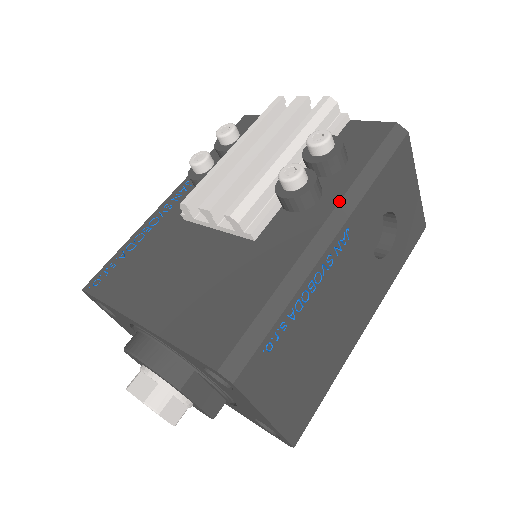
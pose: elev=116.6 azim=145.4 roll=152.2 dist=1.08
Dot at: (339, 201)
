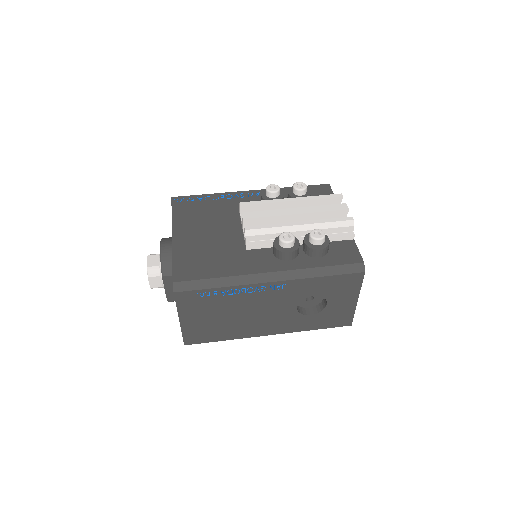
Dot at: (293, 269)
